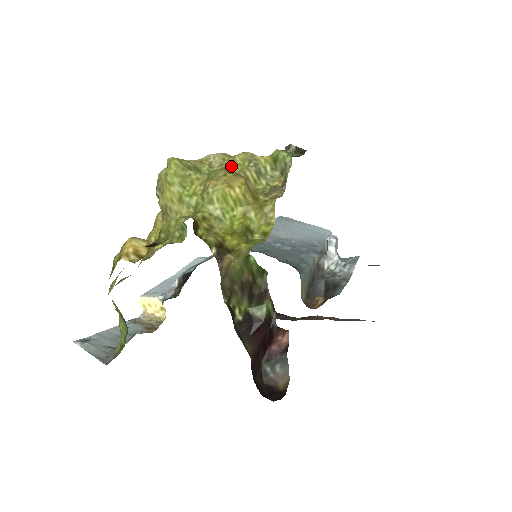
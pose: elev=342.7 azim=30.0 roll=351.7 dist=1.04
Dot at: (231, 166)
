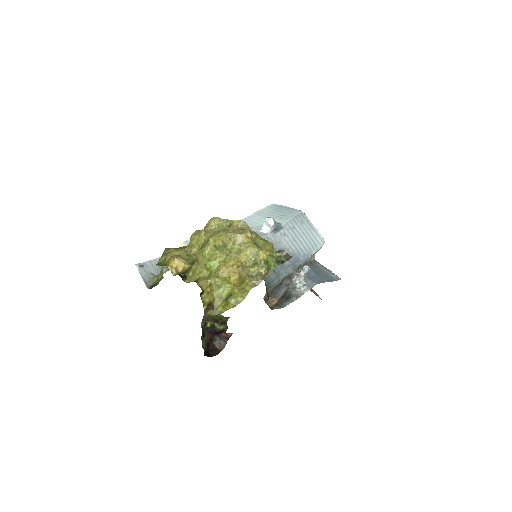
Dot at: (242, 254)
